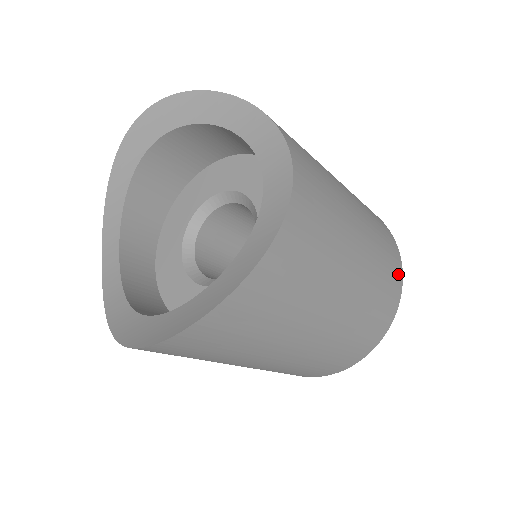
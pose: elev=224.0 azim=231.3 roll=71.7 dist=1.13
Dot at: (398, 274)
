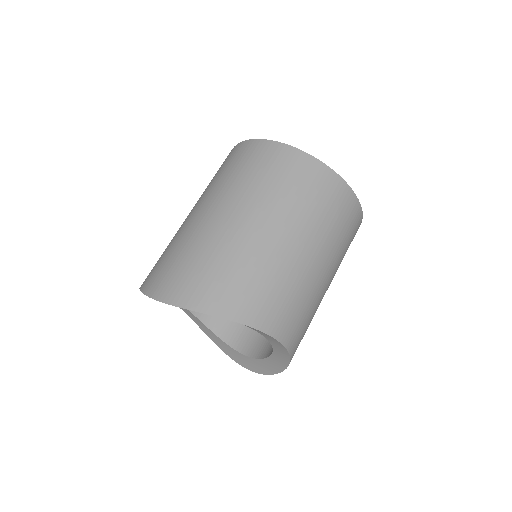
Dot at: (359, 224)
